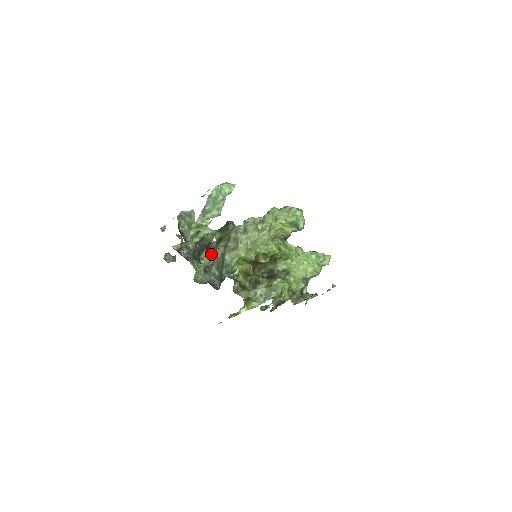
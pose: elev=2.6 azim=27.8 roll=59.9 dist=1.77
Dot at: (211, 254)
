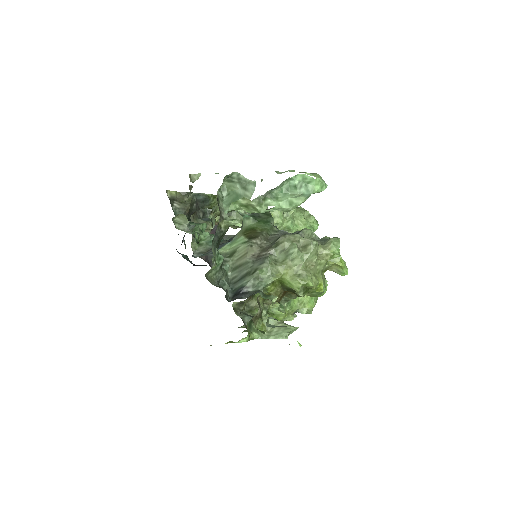
Dot at: (198, 219)
